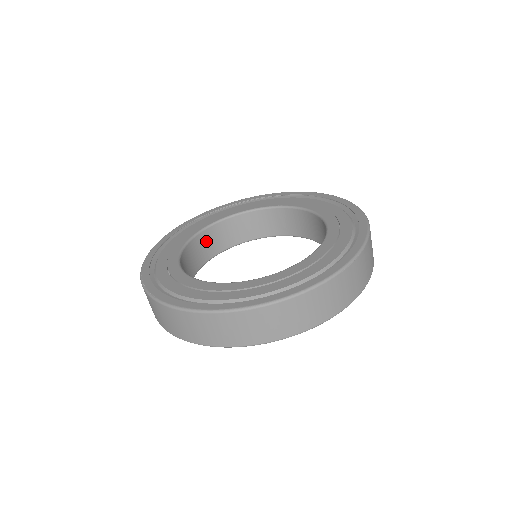
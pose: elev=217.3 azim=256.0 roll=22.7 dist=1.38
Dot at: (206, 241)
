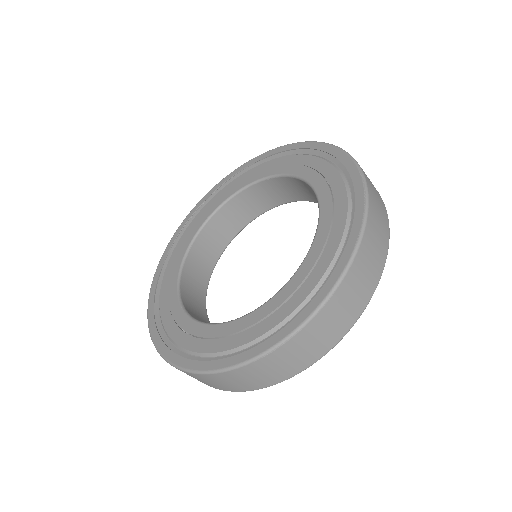
Dot at: (237, 208)
